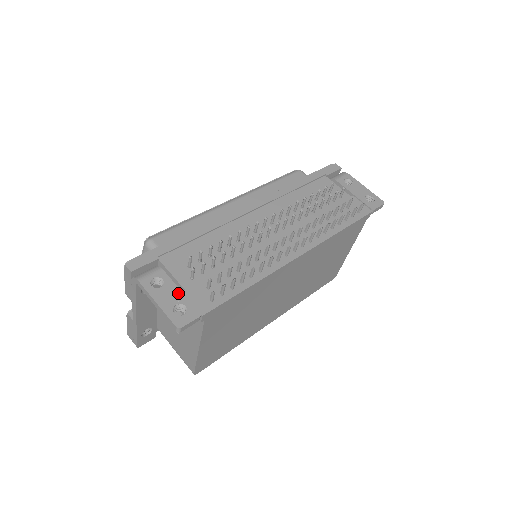
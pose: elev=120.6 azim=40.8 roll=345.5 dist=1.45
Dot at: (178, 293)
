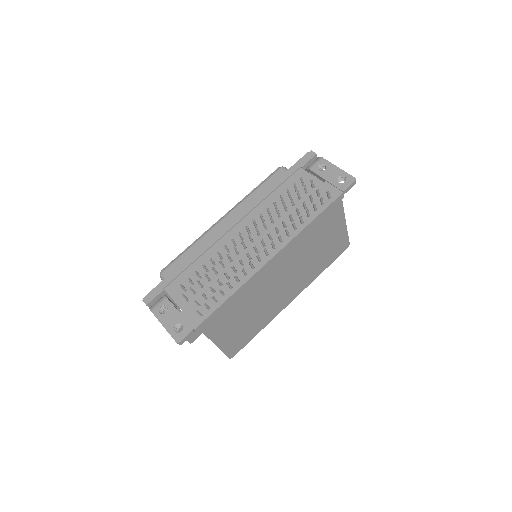
Dot at: (177, 315)
